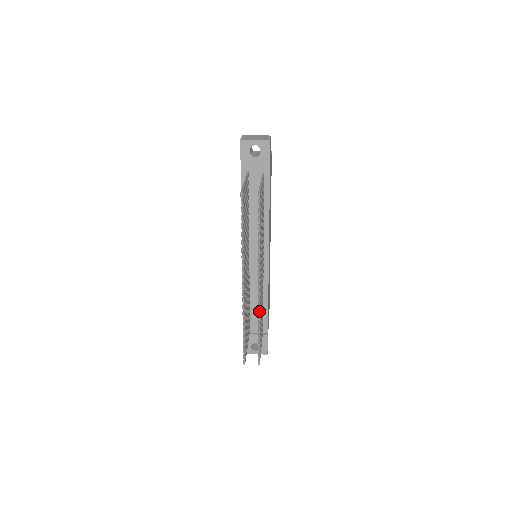
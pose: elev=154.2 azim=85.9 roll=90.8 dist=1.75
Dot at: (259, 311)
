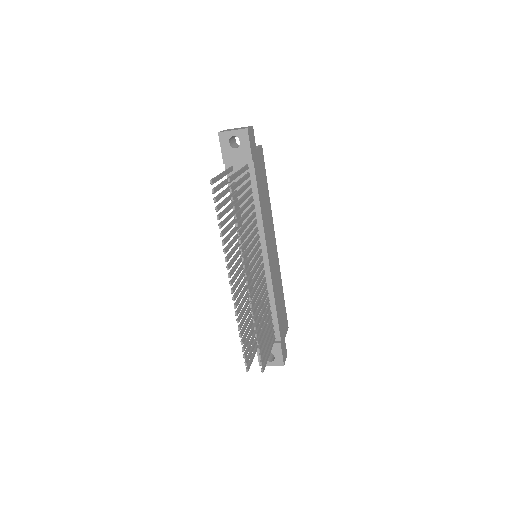
Dot at: (252, 310)
